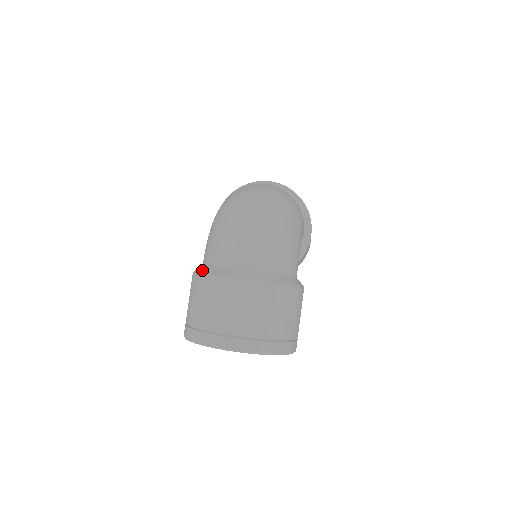
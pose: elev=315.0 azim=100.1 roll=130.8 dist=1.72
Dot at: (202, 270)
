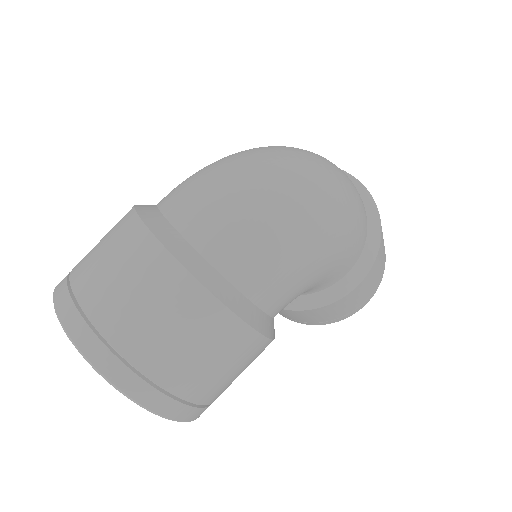
Dot at: occluded
